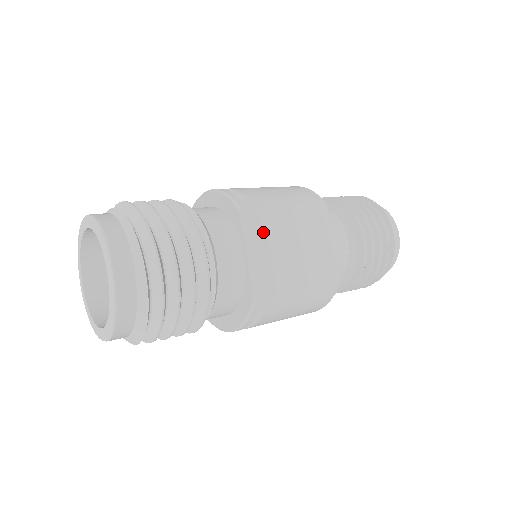
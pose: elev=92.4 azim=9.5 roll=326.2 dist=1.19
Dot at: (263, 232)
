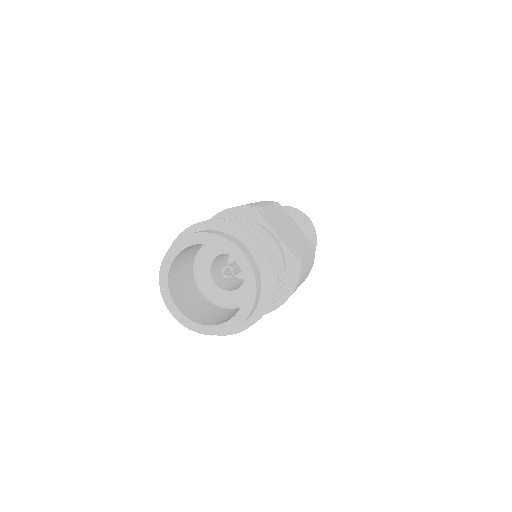
Dot at: (273, 221)
